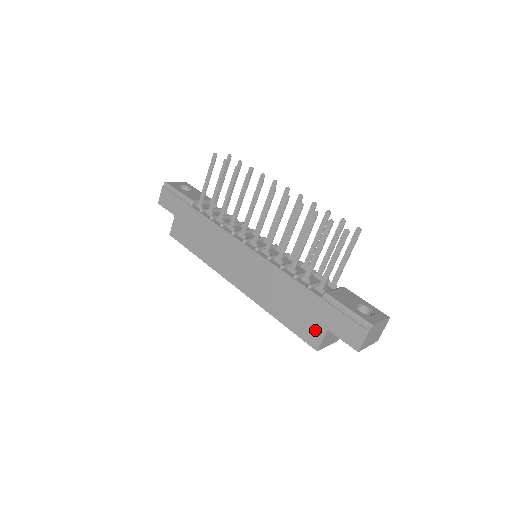
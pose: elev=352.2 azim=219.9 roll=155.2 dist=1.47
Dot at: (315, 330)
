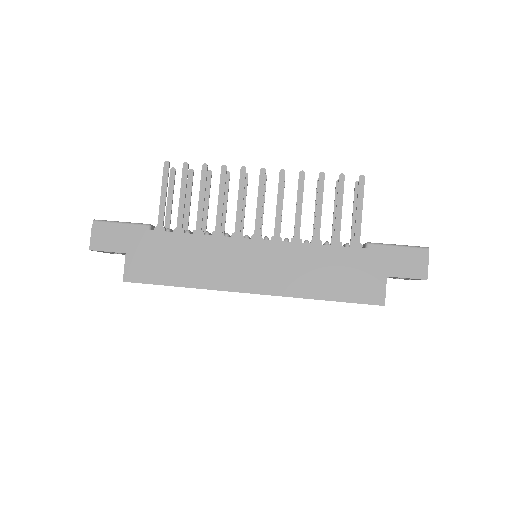
Dot at: (374, 285)
